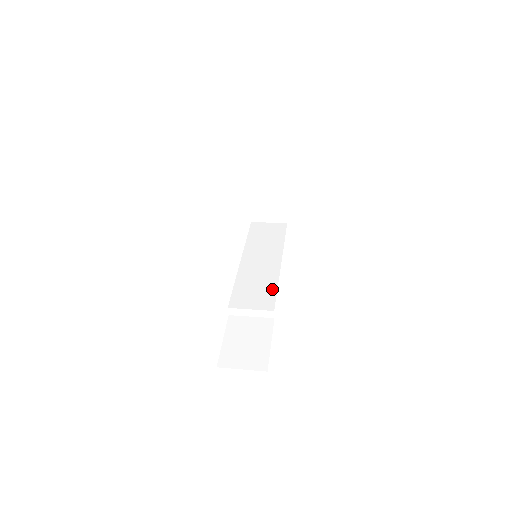
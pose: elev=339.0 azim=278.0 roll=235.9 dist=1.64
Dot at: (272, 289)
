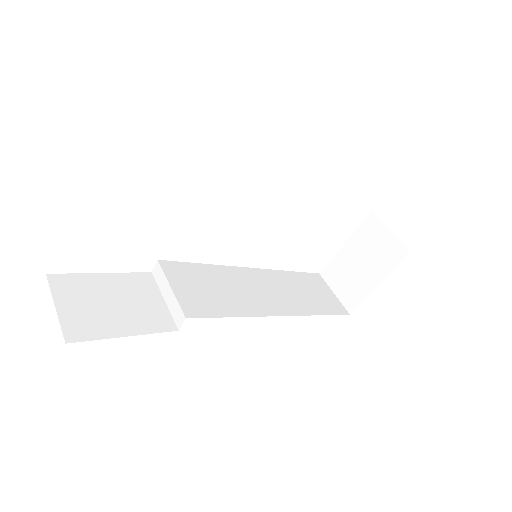
Dot at: (226, 310)
